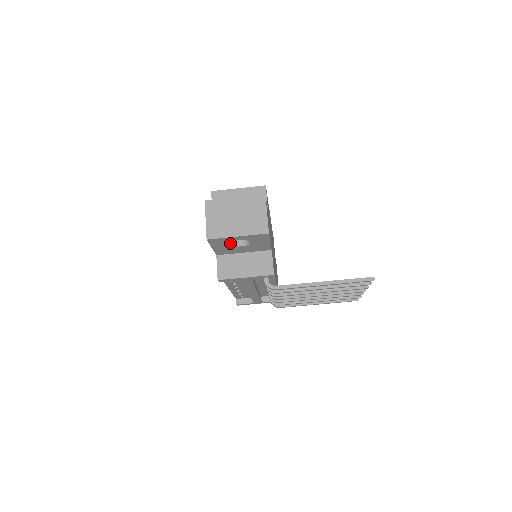
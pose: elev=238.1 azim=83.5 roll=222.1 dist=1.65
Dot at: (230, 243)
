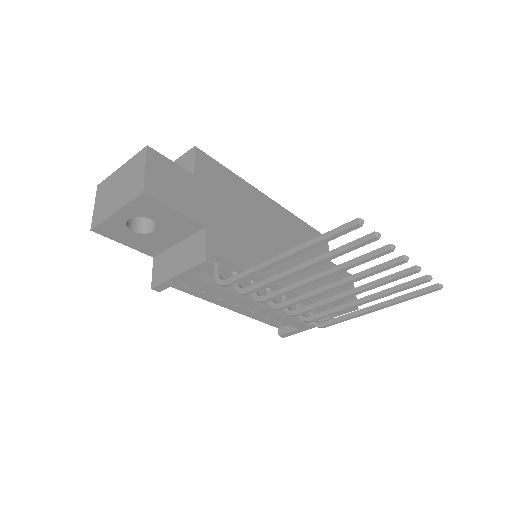
Dot at: (135, 230)
